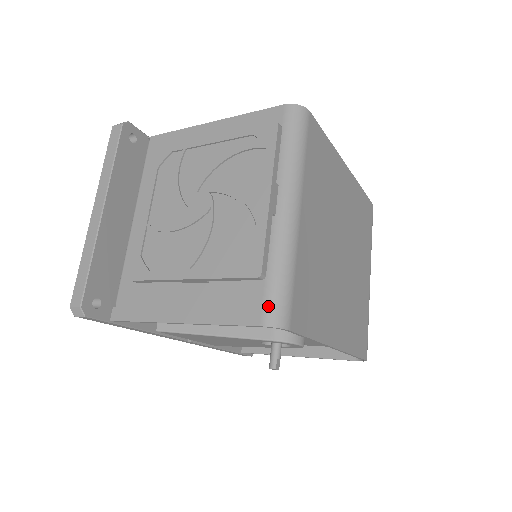
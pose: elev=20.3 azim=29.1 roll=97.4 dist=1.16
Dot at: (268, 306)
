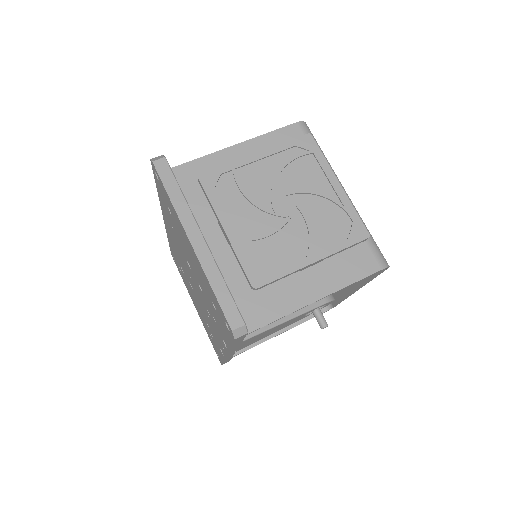
Dot at: (378, 255)
